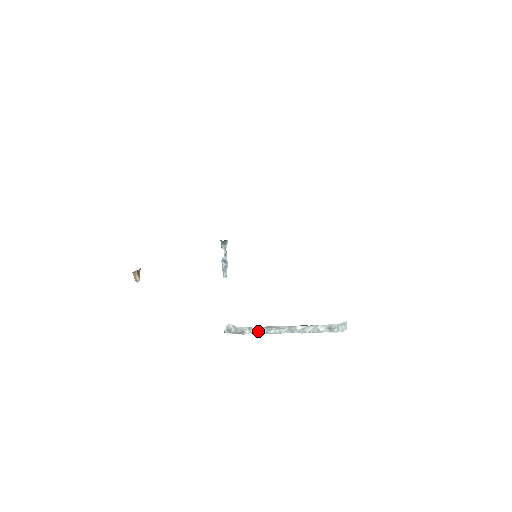
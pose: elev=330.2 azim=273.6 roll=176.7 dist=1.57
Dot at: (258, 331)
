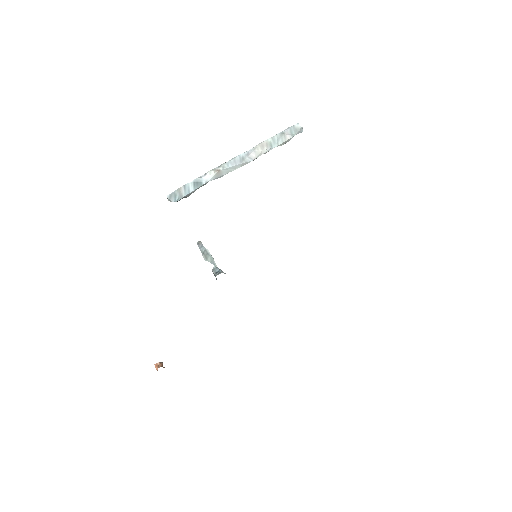
Dot at: occluded
